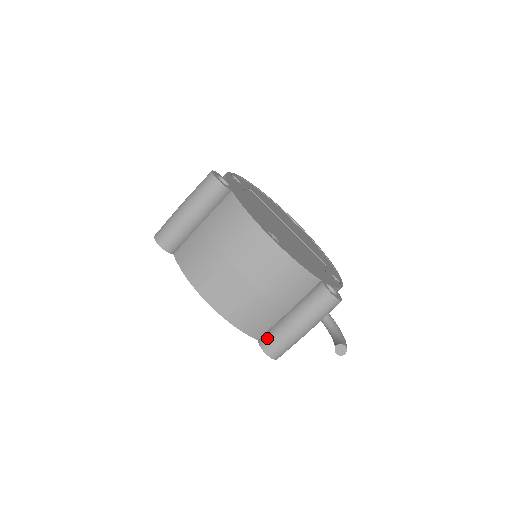
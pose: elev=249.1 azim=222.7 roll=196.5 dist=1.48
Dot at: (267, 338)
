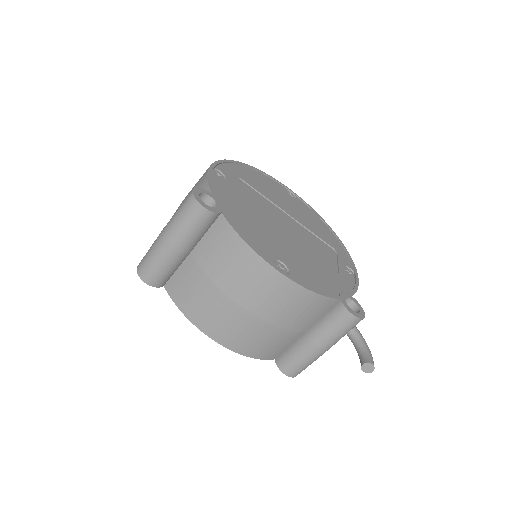
Dot at: (285, 360)
